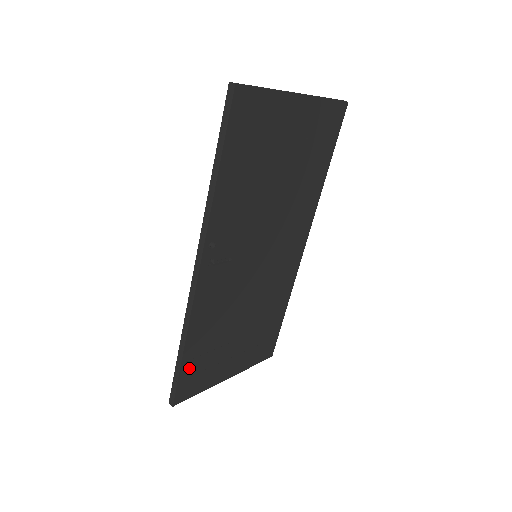
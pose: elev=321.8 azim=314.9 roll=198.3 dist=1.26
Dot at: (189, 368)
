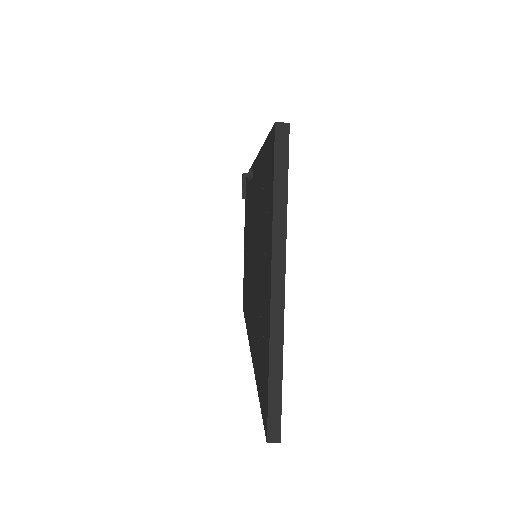
Dot at: occluded
